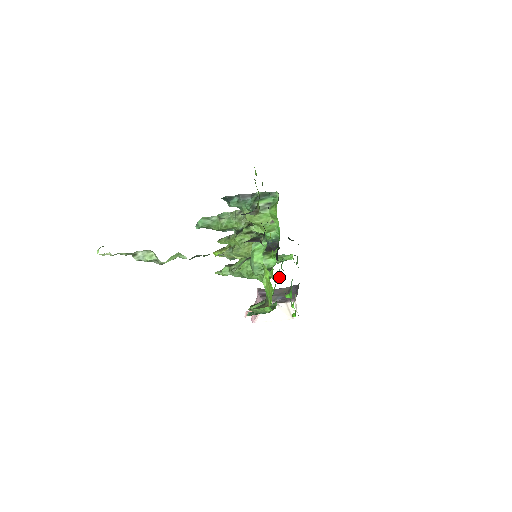
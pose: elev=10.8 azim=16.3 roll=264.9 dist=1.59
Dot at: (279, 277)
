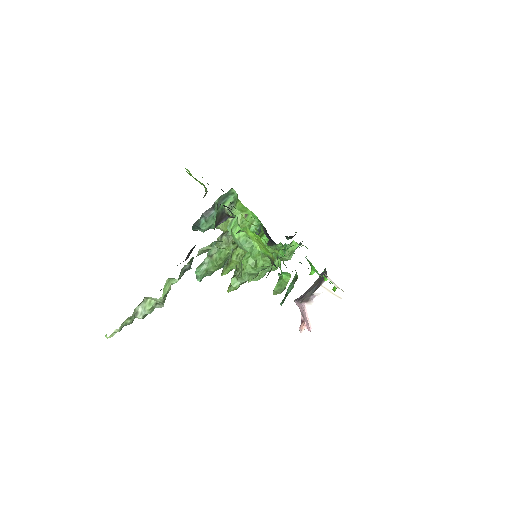
Dot at: (282, 250)
